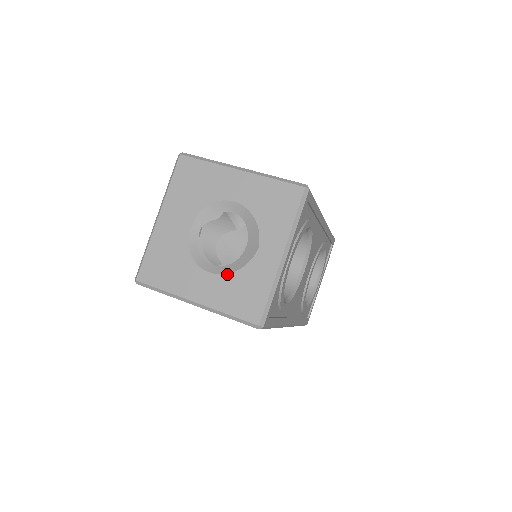
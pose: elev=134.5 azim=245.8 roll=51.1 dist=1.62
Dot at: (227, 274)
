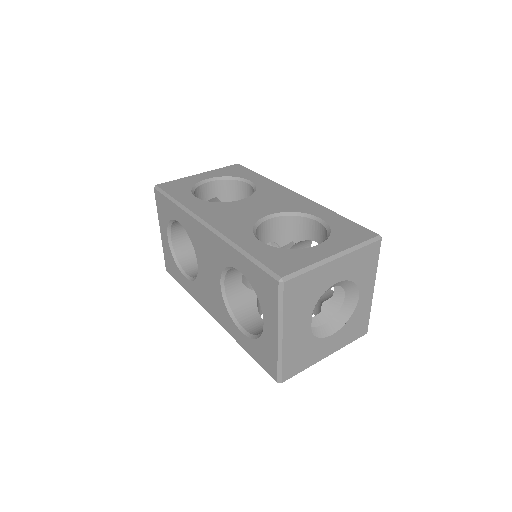
Dot at: (343, 326)
